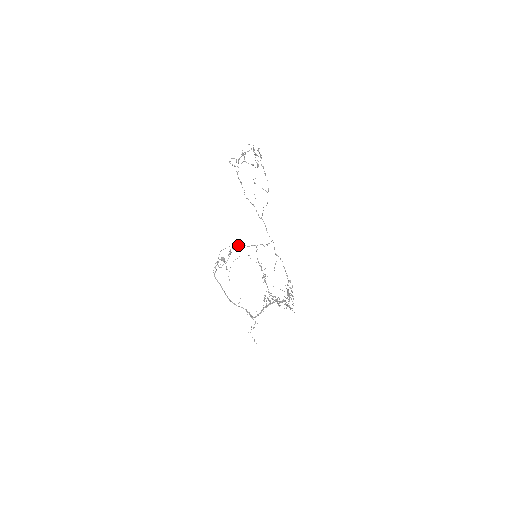
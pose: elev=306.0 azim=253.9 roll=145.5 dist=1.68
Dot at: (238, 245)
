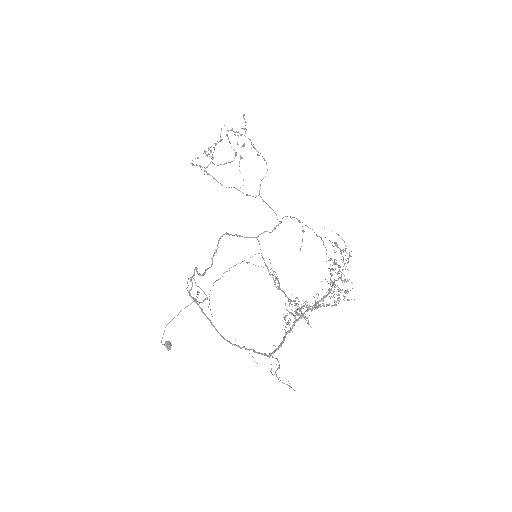
Dot at: occluded
